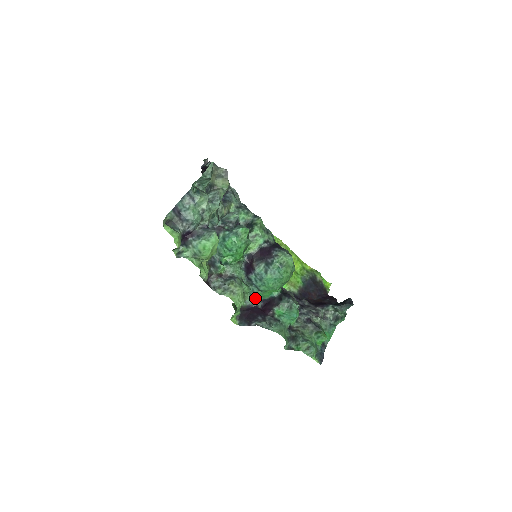
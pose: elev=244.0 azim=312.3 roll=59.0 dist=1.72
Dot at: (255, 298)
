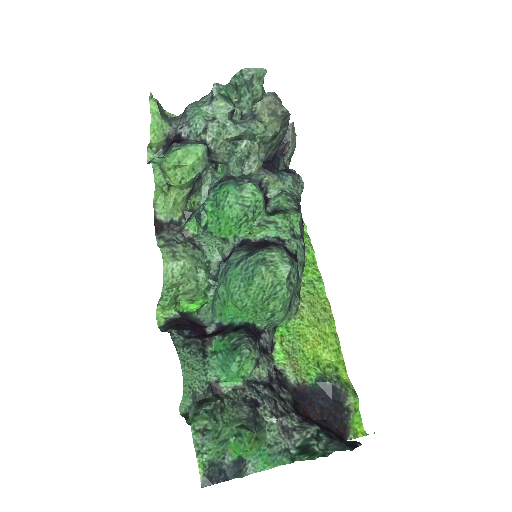
Dot at: (213, 316)
